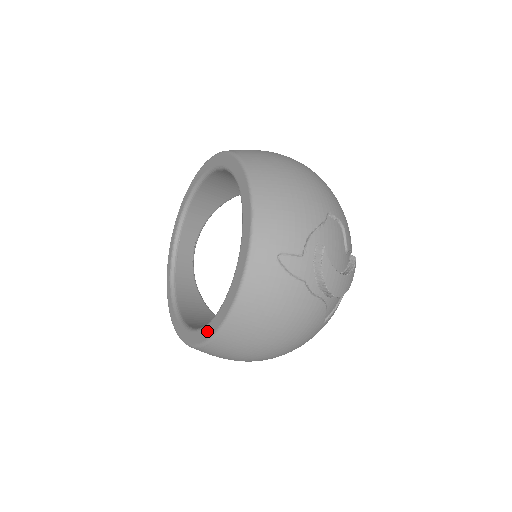
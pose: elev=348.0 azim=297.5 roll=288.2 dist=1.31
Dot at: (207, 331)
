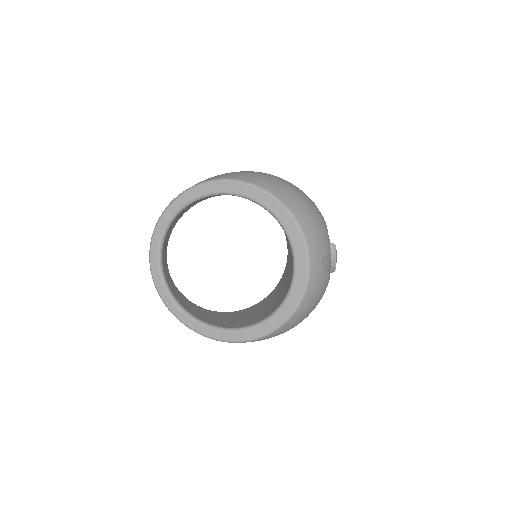
Dot at: (267, 327)
